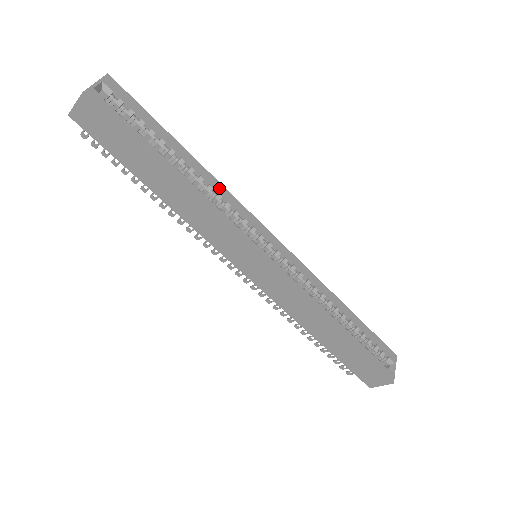
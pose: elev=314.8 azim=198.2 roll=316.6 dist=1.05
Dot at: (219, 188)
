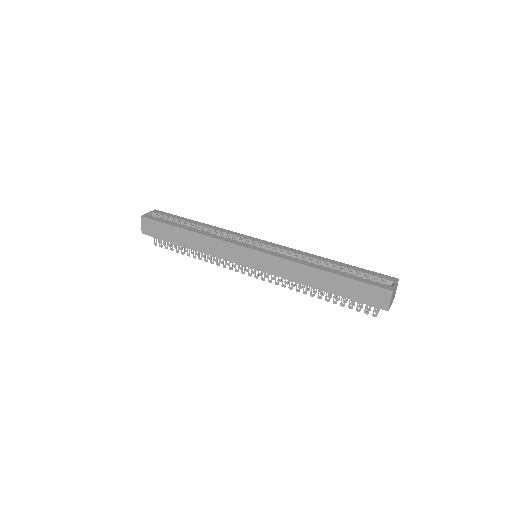
Dot at: (219, 230)
